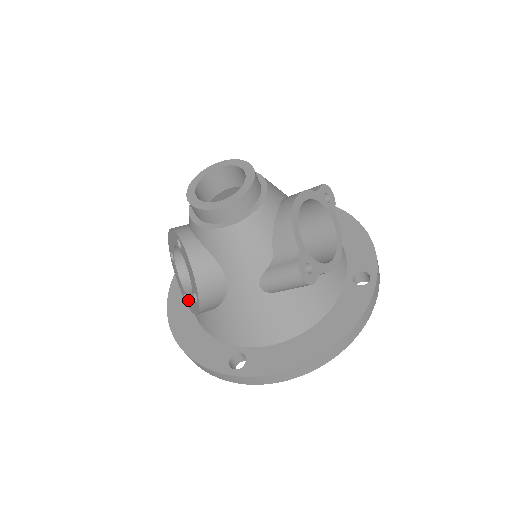
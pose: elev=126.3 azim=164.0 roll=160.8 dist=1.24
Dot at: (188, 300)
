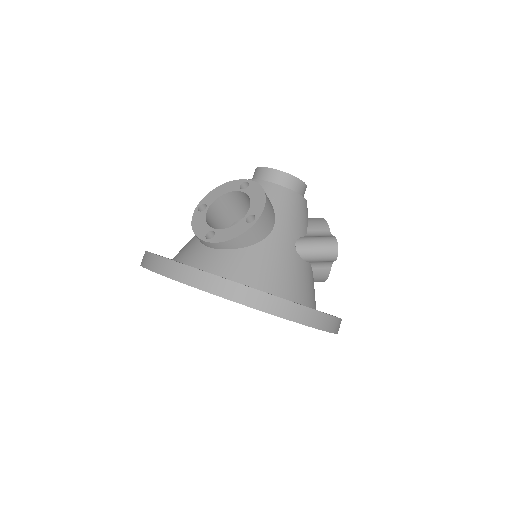
Dot at: (218, 233)
